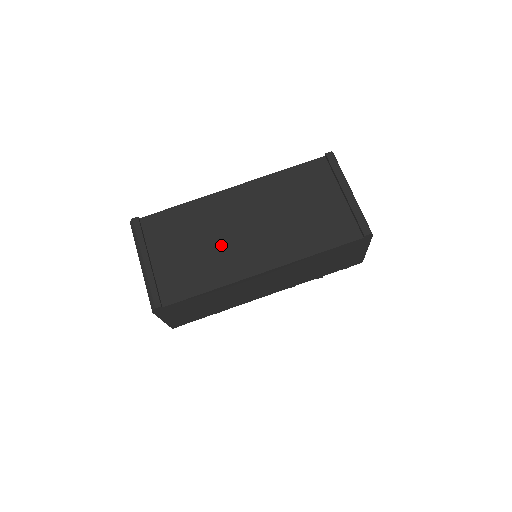
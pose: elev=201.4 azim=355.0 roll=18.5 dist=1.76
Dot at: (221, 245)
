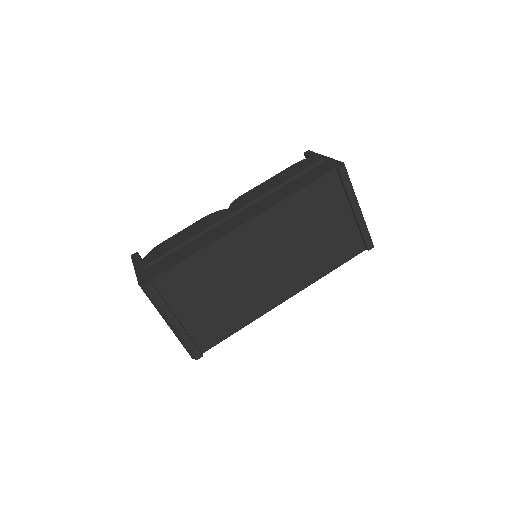
Dot at: (244, 287)
